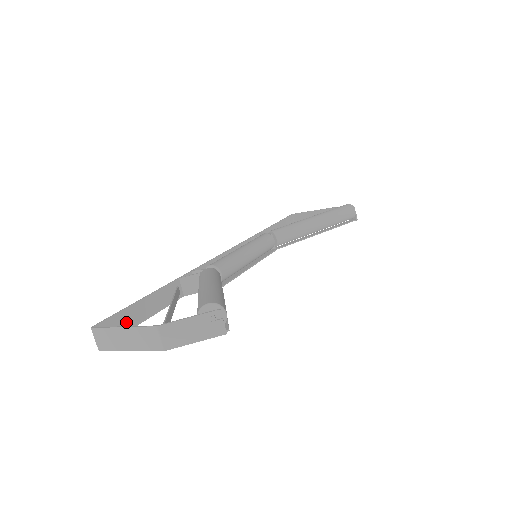
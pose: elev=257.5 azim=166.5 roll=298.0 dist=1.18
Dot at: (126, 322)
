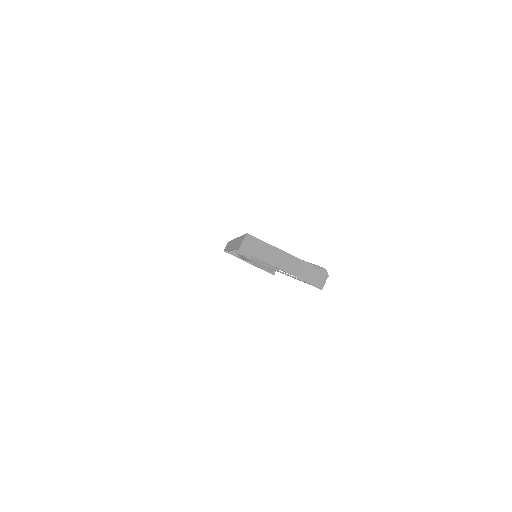
Dot at: occluded
